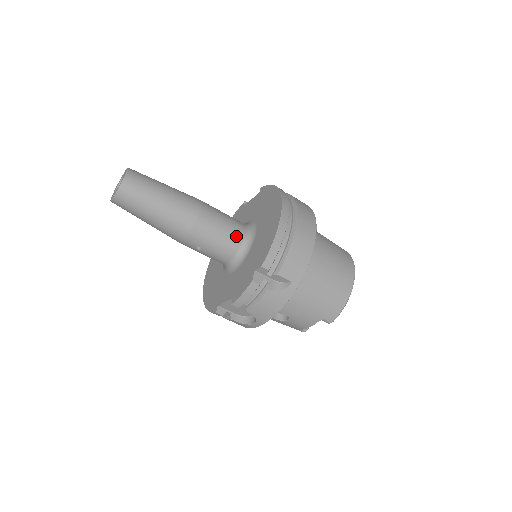
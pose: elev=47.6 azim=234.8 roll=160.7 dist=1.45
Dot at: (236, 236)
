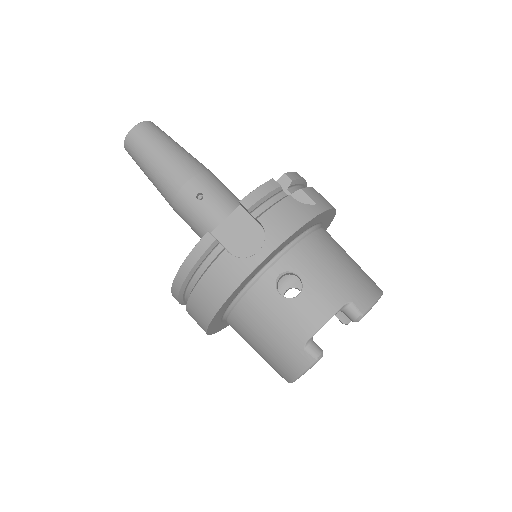
Dot at: occluded
